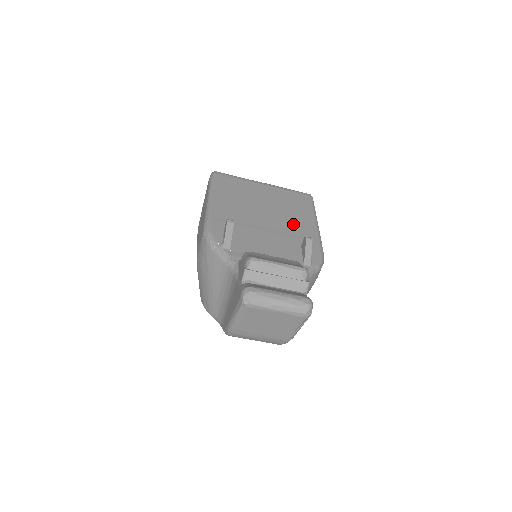
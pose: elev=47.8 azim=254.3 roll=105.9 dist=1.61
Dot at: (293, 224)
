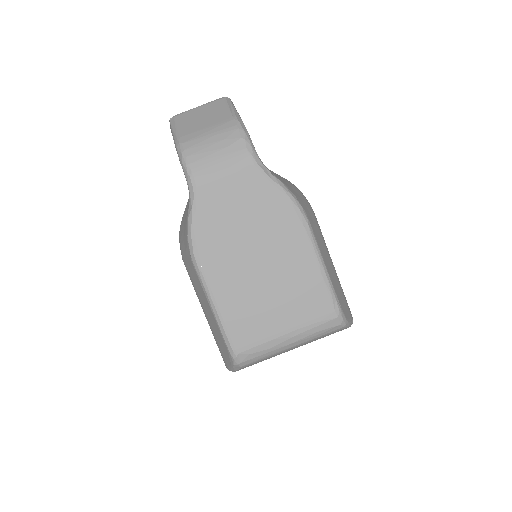
Dot at: occluded
